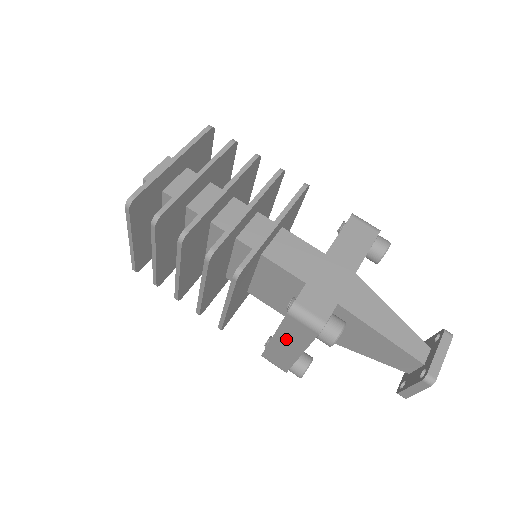
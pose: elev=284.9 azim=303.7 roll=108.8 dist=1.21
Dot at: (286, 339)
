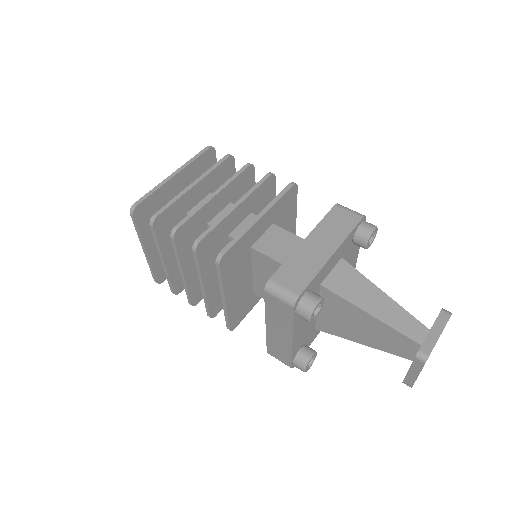
Dot at: (275, 324)
